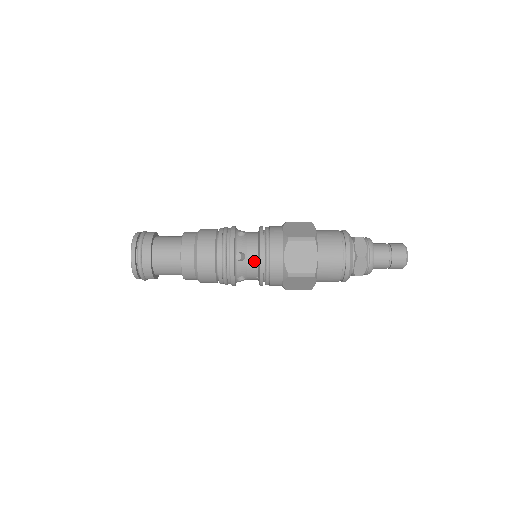
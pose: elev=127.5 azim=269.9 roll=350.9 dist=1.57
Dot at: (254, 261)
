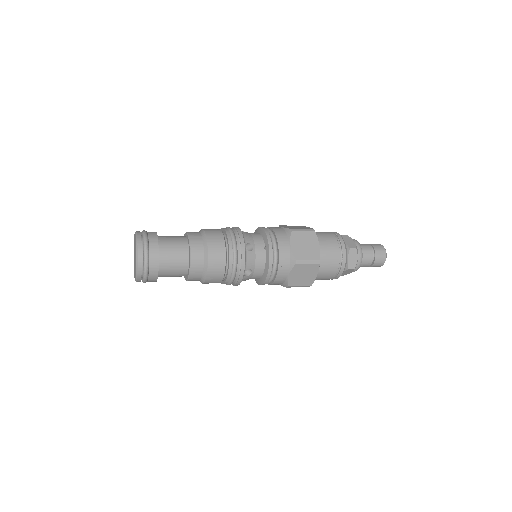
Dot at: (257, 234)
